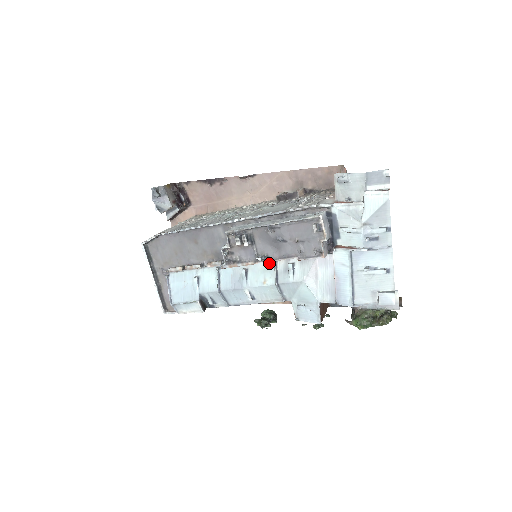
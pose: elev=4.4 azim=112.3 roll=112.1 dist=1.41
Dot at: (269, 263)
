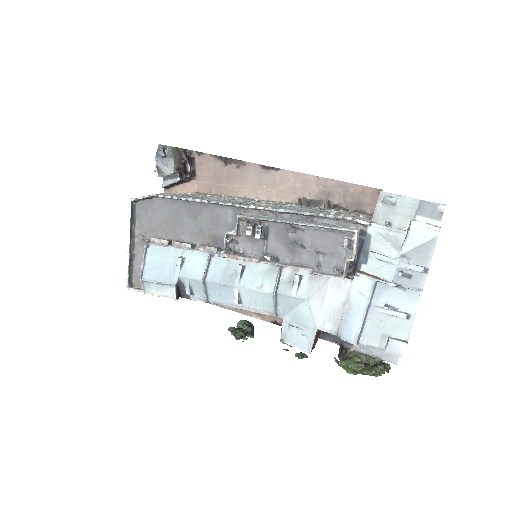
Dot at: (273, 267)
